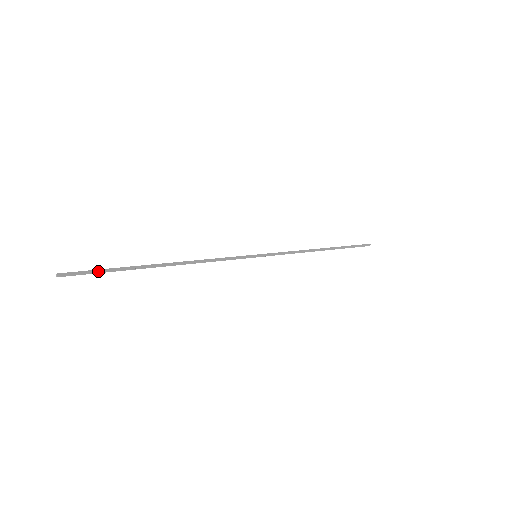
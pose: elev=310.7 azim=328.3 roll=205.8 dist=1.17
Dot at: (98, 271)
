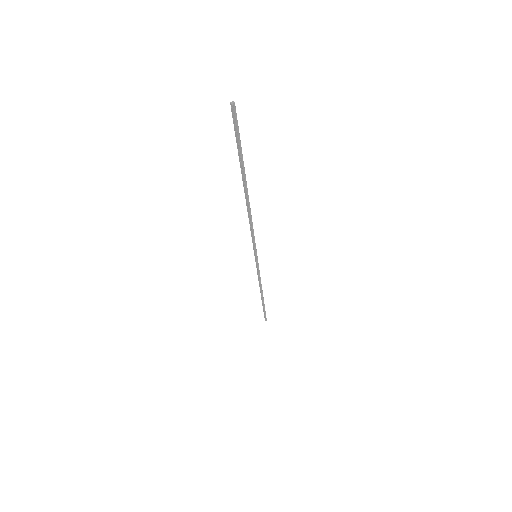
Dot at: occluded
